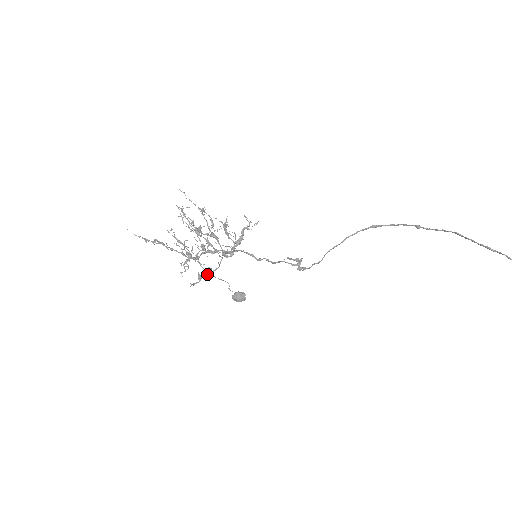
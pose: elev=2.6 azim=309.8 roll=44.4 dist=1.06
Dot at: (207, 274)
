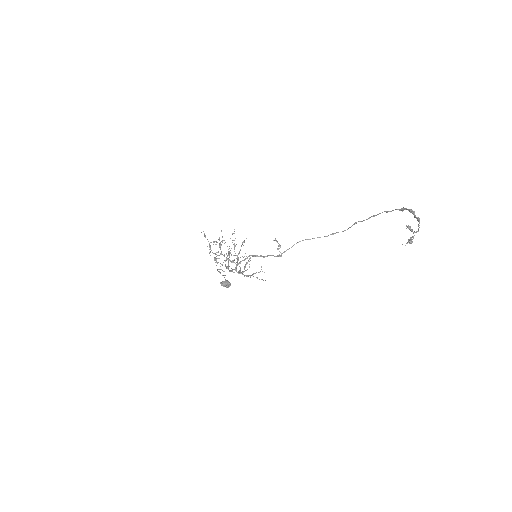
Dot at: occluded
